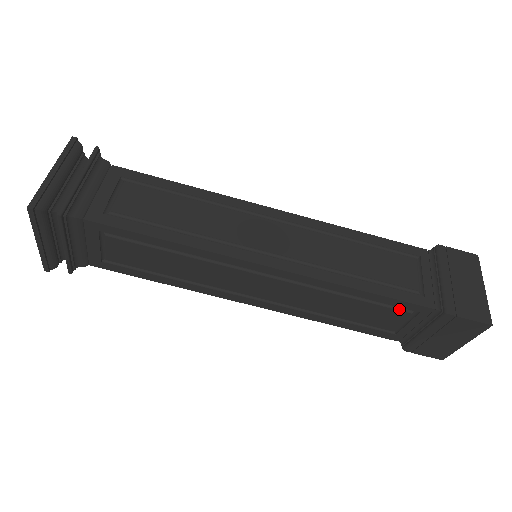
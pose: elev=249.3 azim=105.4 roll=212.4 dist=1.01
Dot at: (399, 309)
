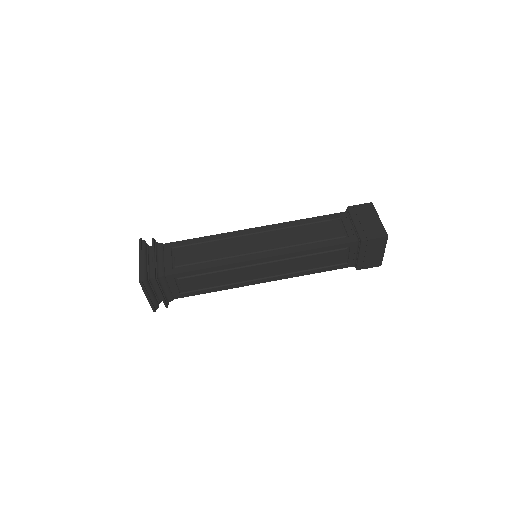
Dot at: (331, 221)
